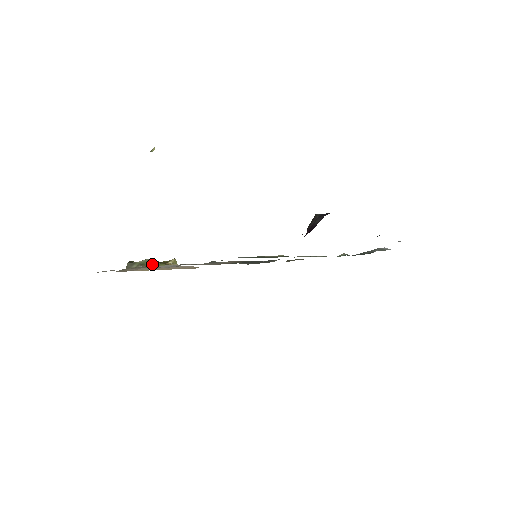
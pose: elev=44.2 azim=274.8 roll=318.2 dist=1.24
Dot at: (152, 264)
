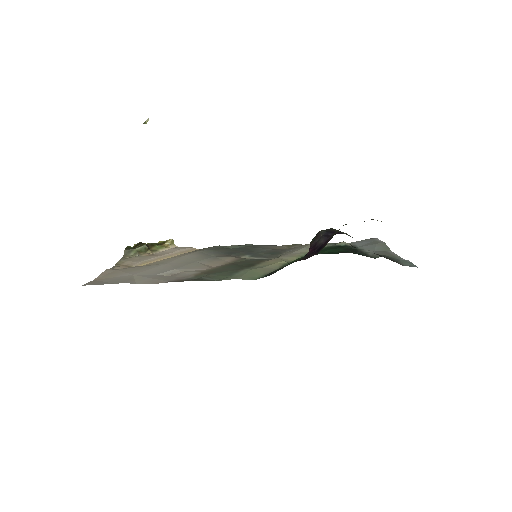
Dot at: (149, 250)
